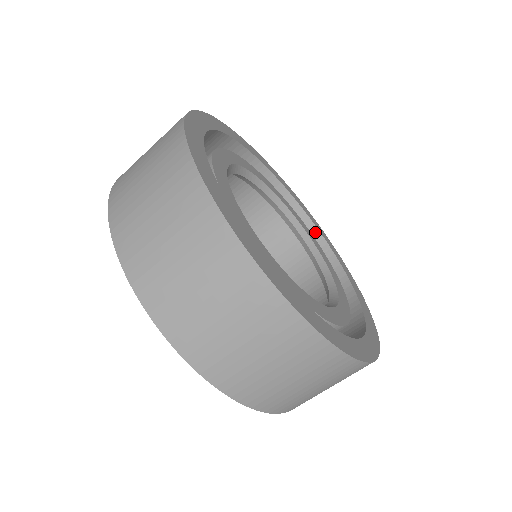
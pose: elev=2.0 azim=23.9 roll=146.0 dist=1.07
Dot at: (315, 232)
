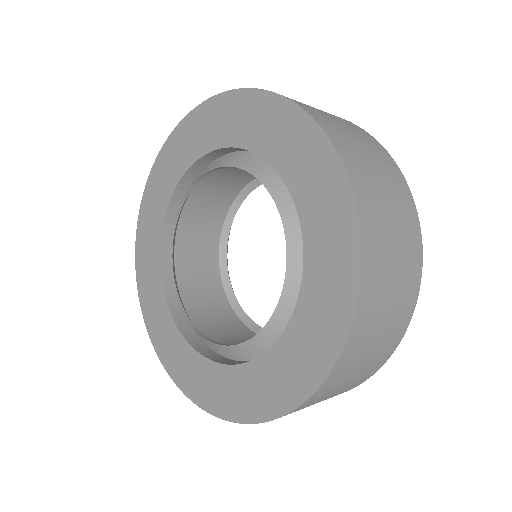
Dot at: occluded
